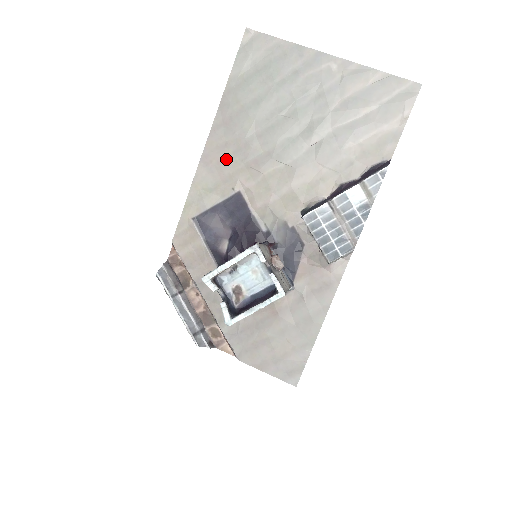
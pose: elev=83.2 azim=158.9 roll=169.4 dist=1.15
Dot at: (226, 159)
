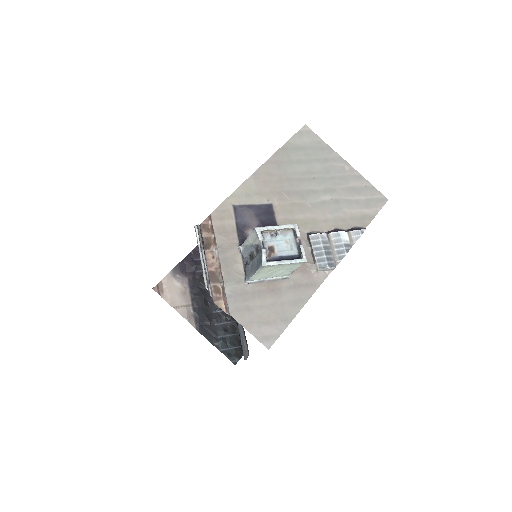
Dot at: (270, 182)
